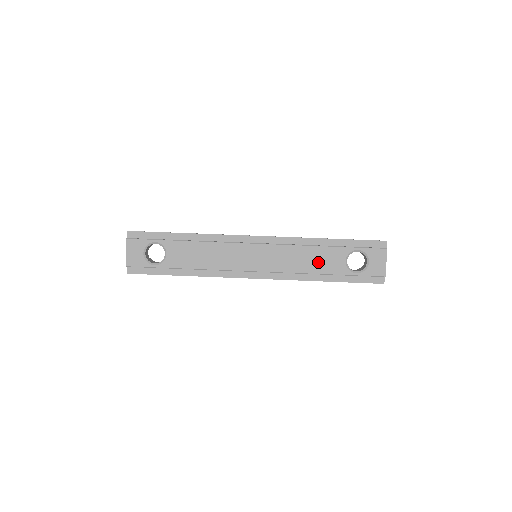
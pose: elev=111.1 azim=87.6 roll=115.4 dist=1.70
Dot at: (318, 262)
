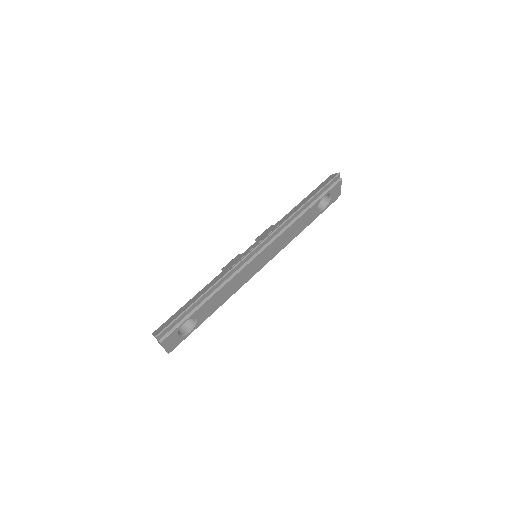
Dot at: (301, 225)
